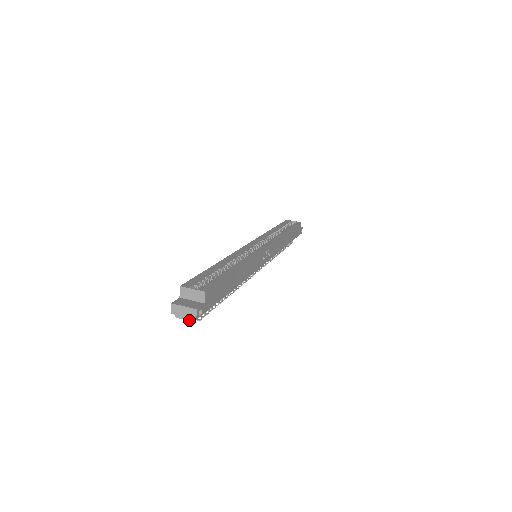
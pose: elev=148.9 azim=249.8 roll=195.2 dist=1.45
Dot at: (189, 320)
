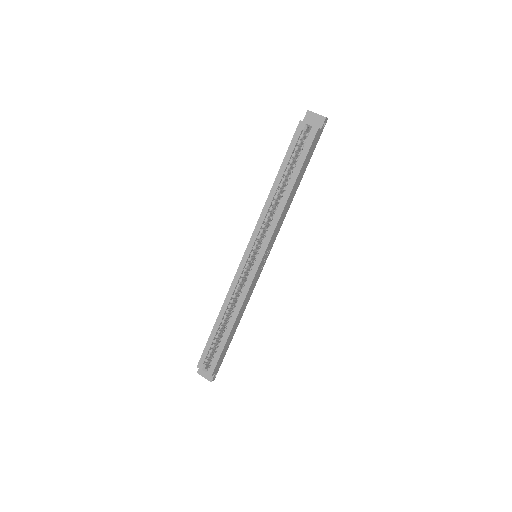
Dot at: occluded
